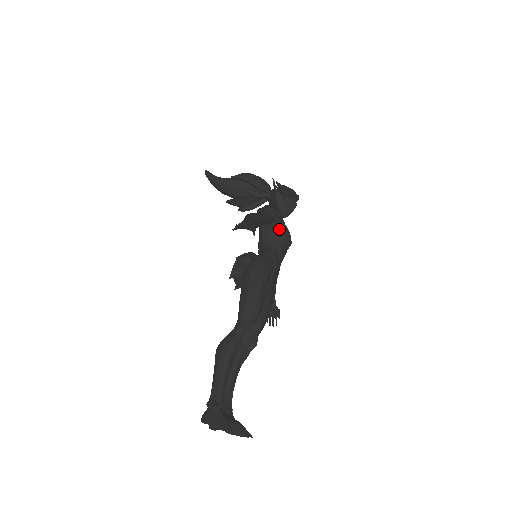
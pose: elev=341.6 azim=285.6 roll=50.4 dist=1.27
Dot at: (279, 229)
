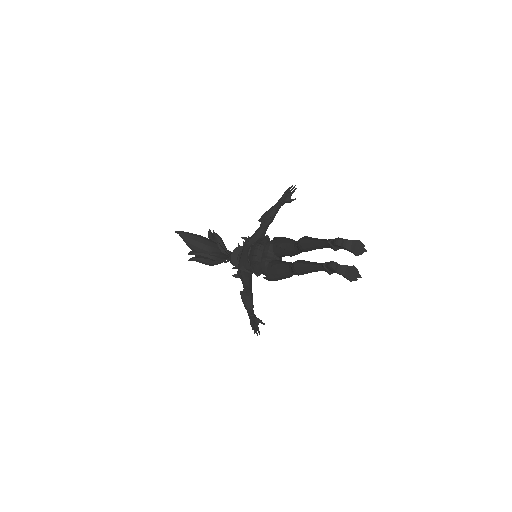
Dot at: occluded
